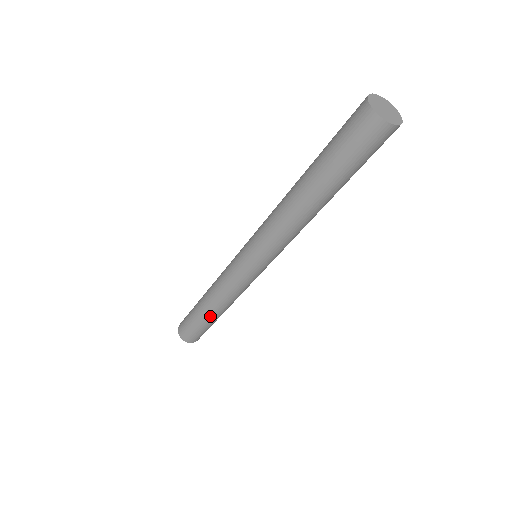
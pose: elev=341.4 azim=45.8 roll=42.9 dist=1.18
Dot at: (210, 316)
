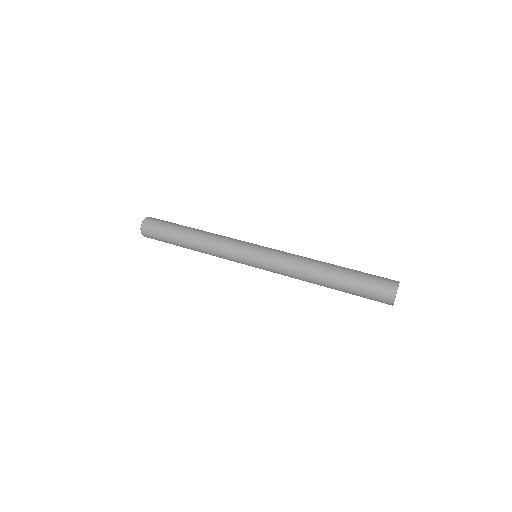
Dot at: occluded
